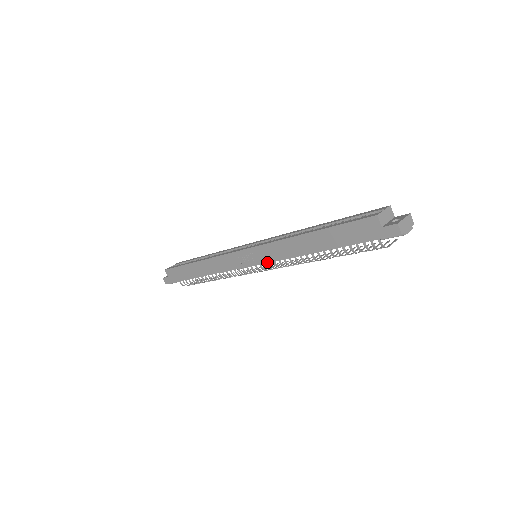
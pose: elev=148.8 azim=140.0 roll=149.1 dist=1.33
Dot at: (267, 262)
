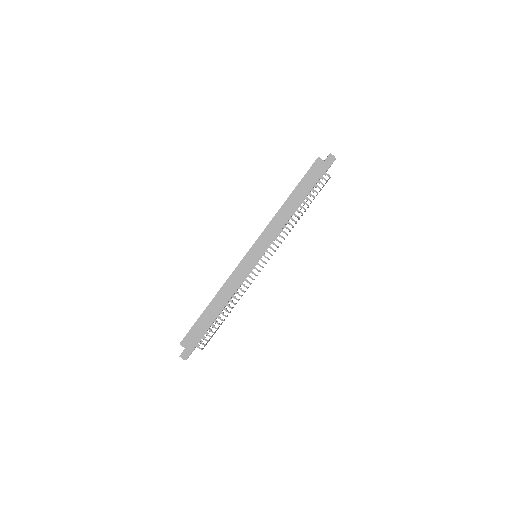
Dot at: (270, 244)
